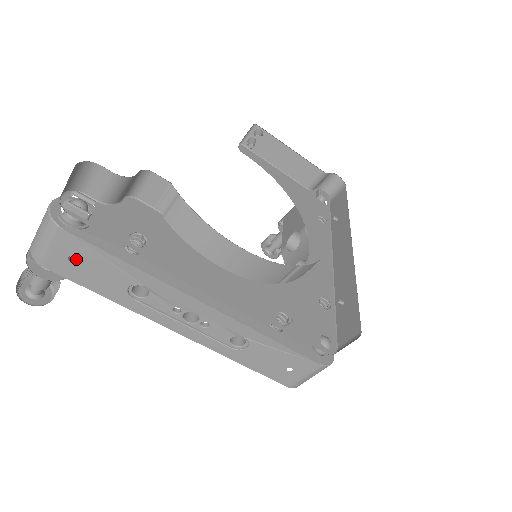
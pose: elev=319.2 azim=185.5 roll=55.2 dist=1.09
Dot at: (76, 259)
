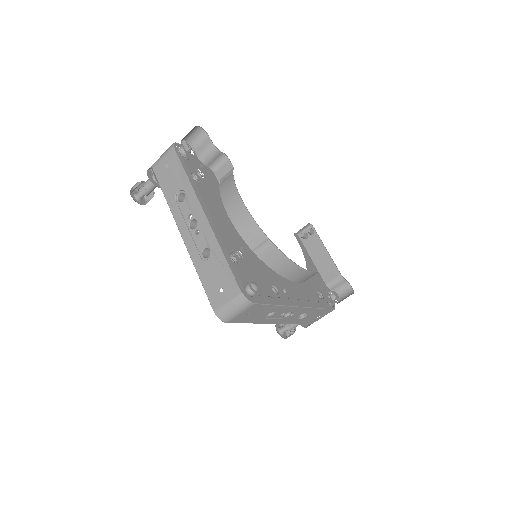
Dot at: occluded
